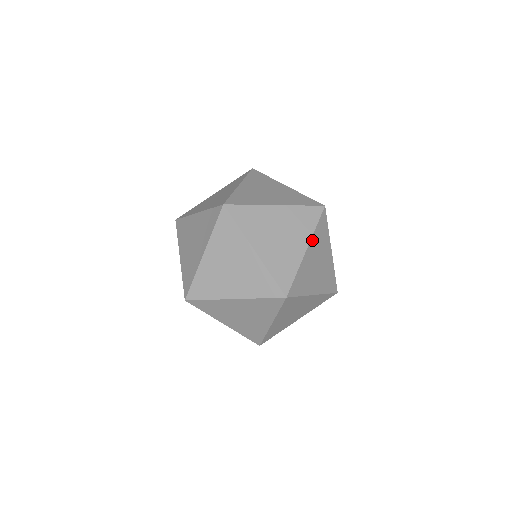
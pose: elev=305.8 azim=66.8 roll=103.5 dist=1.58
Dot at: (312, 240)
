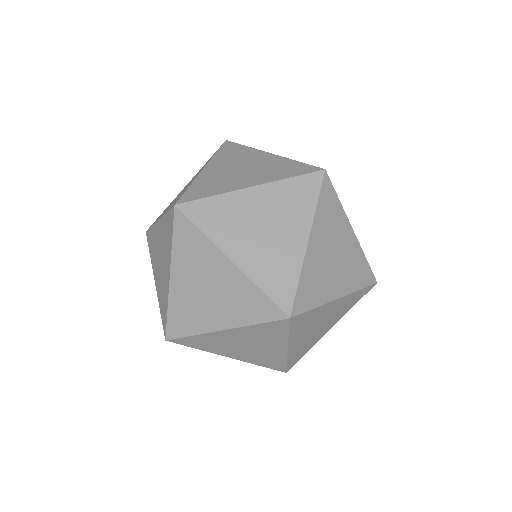
Dot at: (345, 215)
